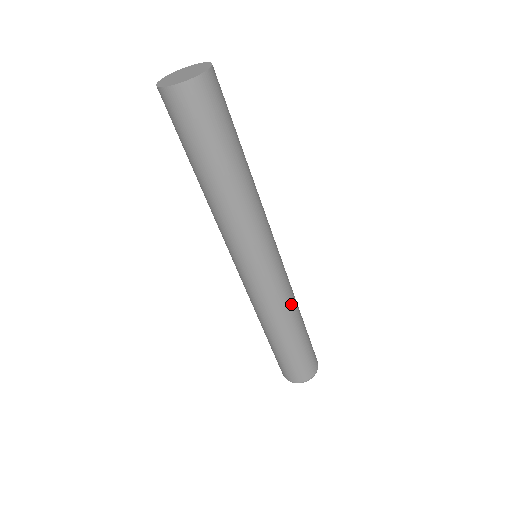
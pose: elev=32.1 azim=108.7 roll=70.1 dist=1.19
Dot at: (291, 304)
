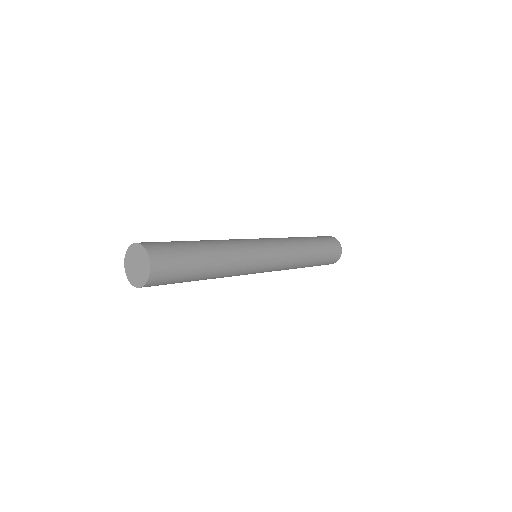
Dot at: (297, 260)
